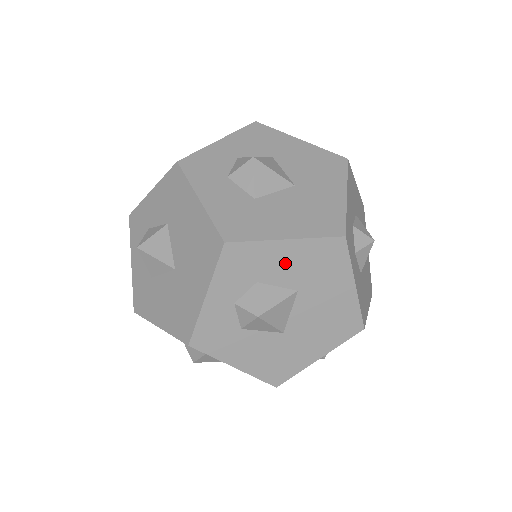
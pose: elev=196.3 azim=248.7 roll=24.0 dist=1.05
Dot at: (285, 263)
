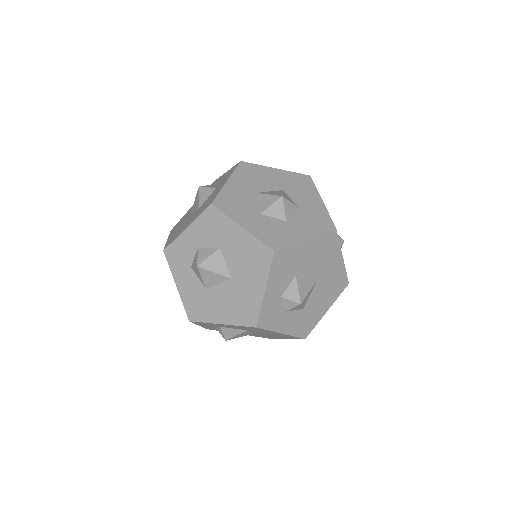
Dot at: (229, 326)
